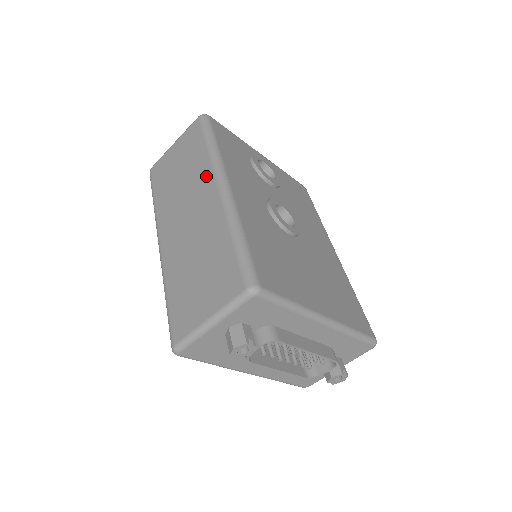
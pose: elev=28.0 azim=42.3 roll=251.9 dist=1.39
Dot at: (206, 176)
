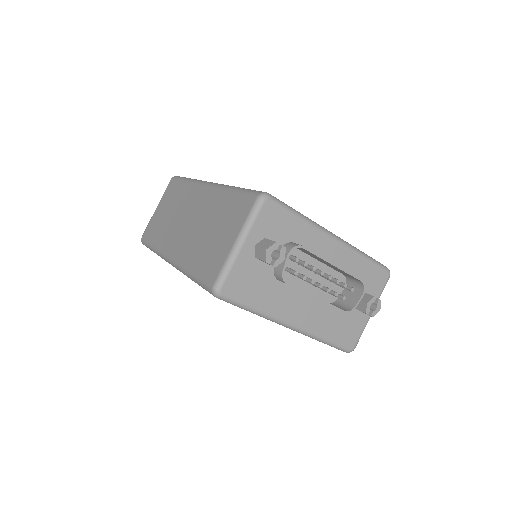
Dot at: (192, 192)
